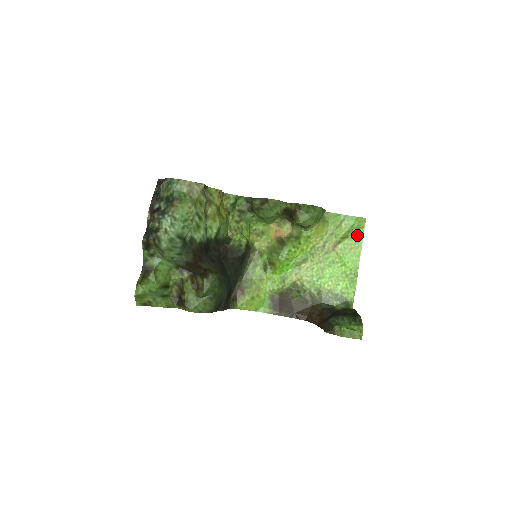
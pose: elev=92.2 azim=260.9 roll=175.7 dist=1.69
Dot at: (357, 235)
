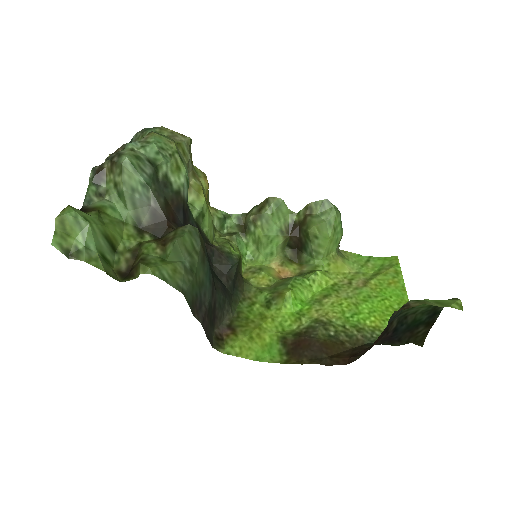
Dot at: (392, 271)
